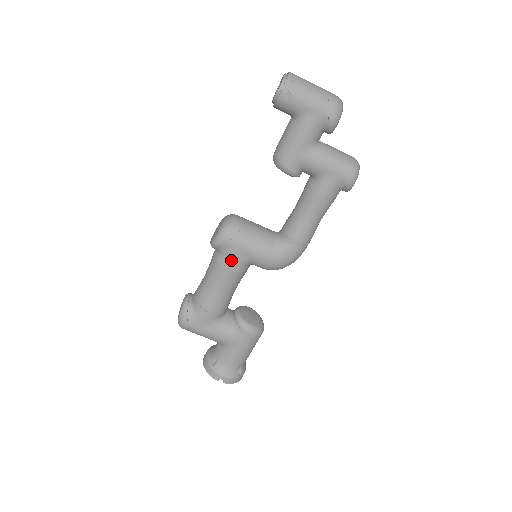
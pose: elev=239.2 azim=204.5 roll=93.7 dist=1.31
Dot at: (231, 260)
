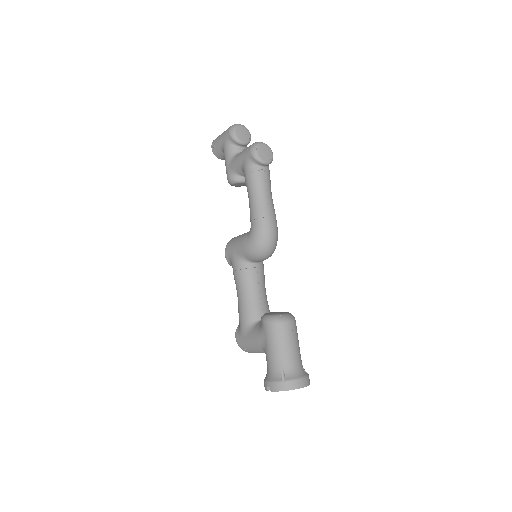
Dot at: (233, 264)
